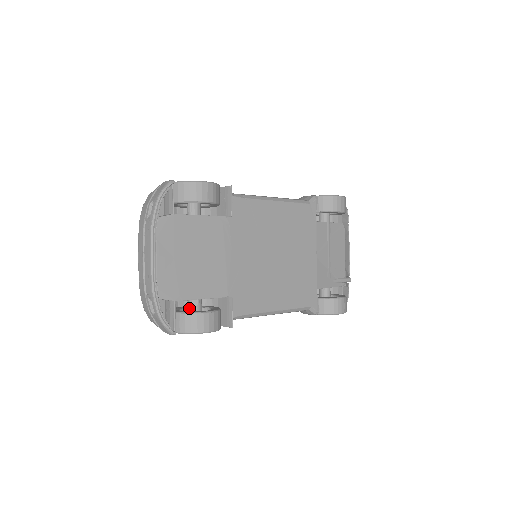
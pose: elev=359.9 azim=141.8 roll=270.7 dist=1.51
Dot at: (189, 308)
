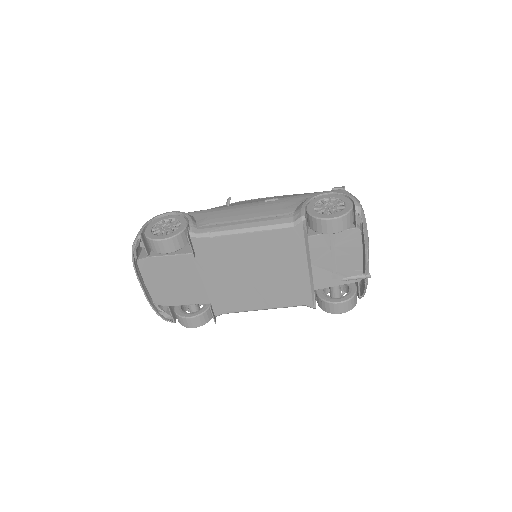
Dot at: occluded
